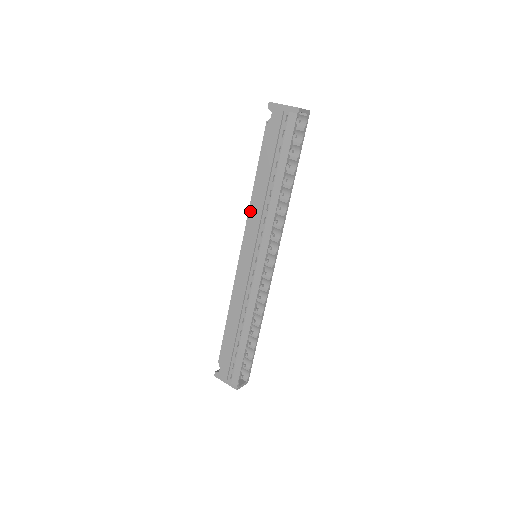
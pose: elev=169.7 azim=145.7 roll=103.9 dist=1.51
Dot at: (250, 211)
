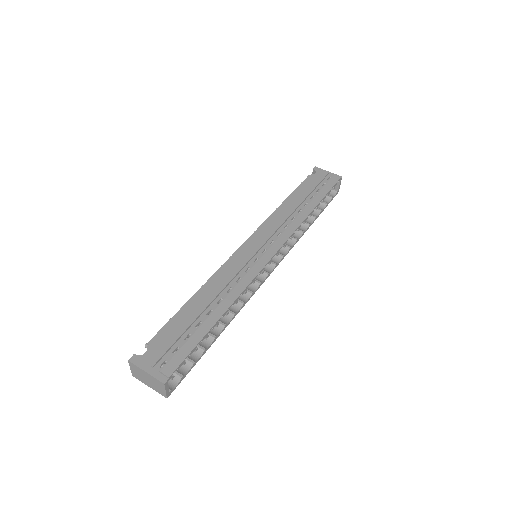
Dot at: (272, 216)
